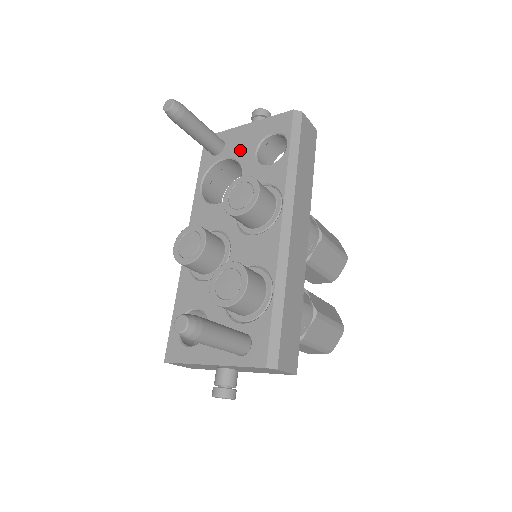
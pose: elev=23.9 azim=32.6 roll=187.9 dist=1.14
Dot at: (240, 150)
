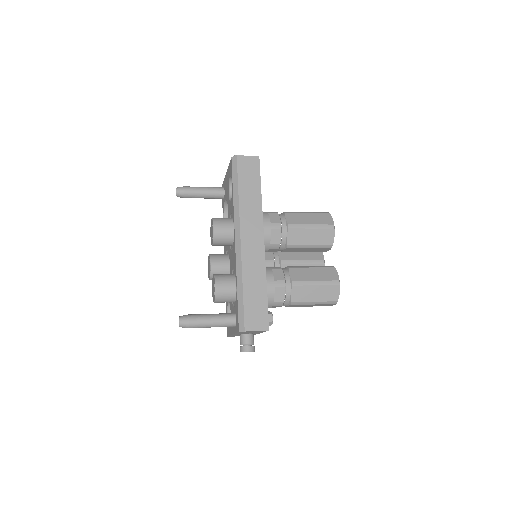
Dot at: (226, 193)
